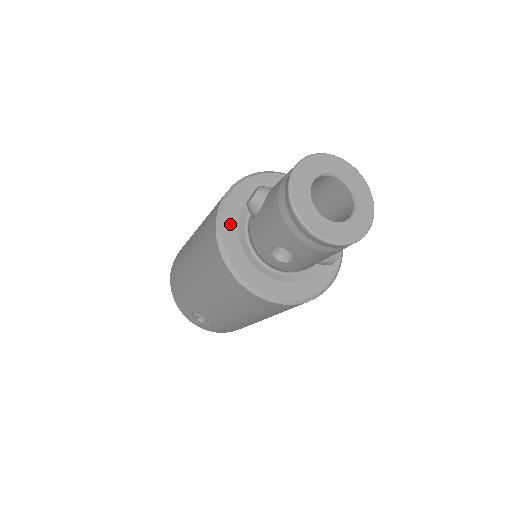
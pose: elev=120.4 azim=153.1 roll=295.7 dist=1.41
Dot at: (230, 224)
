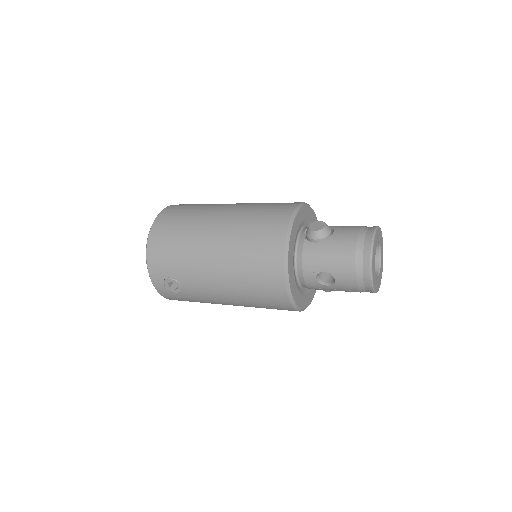
Dot at: (293, 238)
